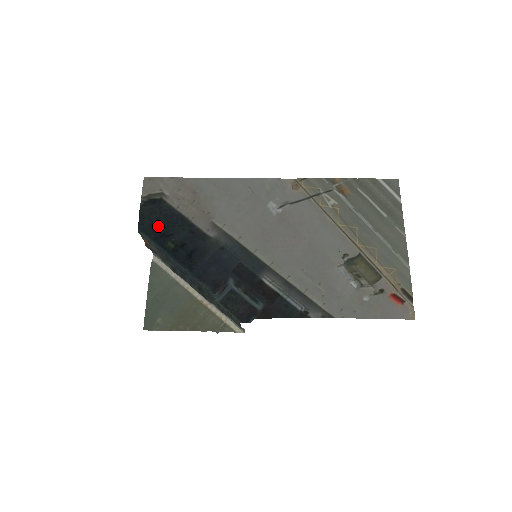
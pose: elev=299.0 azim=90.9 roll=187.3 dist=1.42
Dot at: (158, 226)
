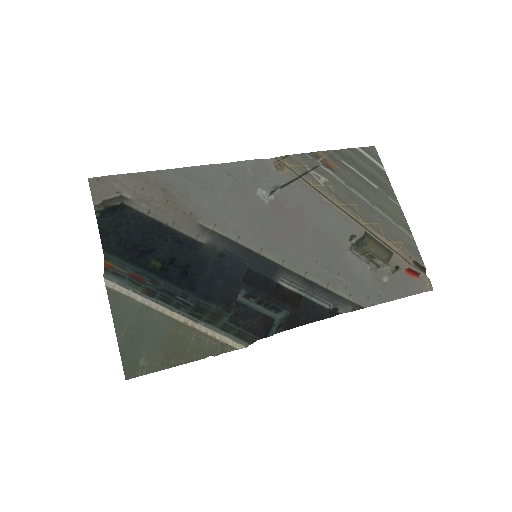
Dot at: (131, 242)
